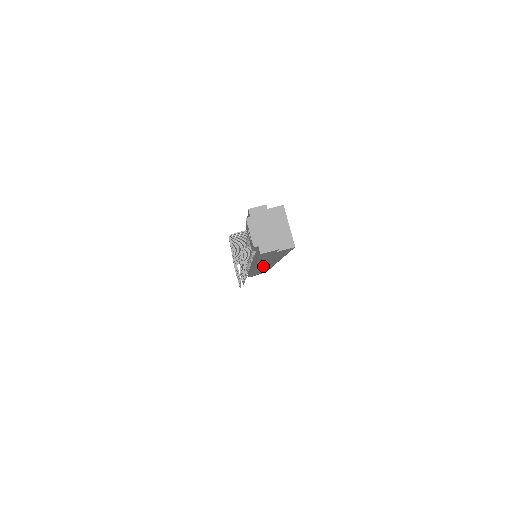
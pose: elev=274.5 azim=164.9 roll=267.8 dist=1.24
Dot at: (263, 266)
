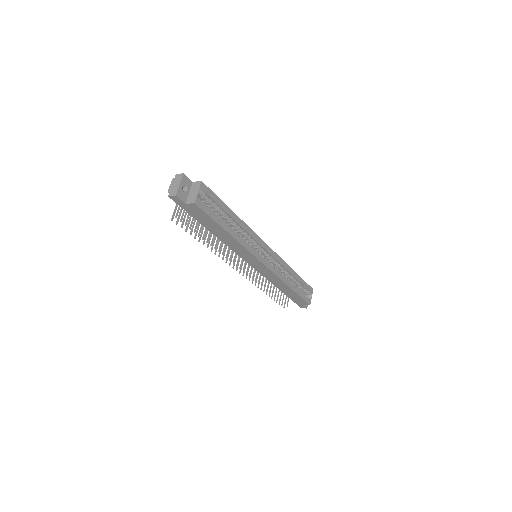
Dot at: (248, 258)
